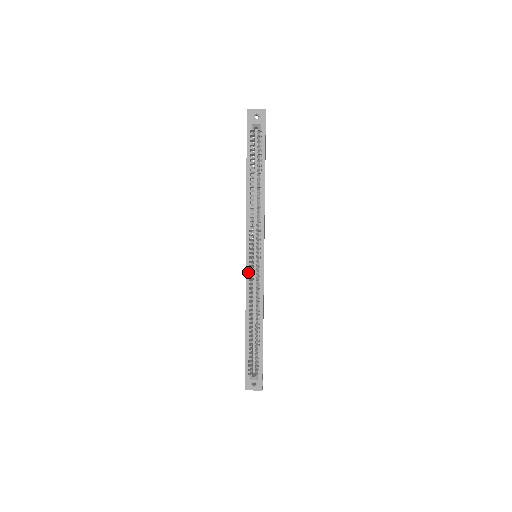
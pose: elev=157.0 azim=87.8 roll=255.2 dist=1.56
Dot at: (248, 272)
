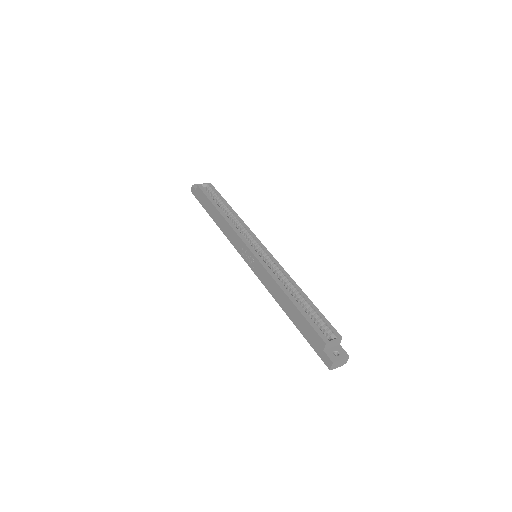
Dot at: (259, 258)
